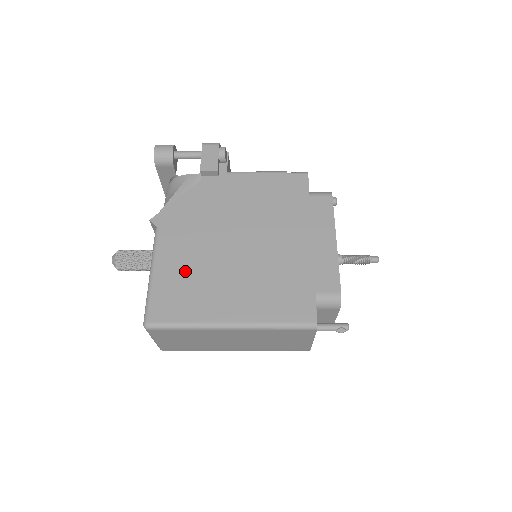
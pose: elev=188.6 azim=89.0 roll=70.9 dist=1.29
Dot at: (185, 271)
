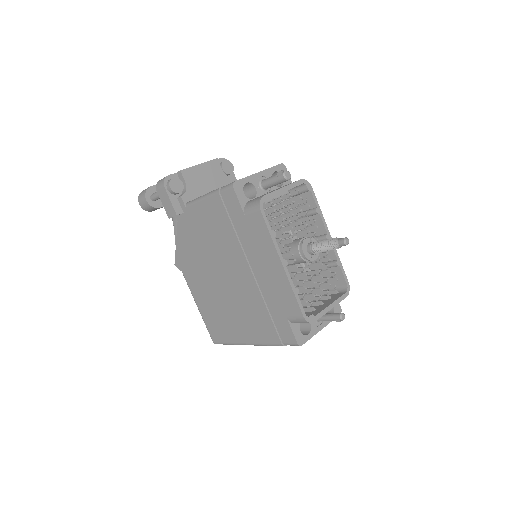
Dot at: (210, 305)
